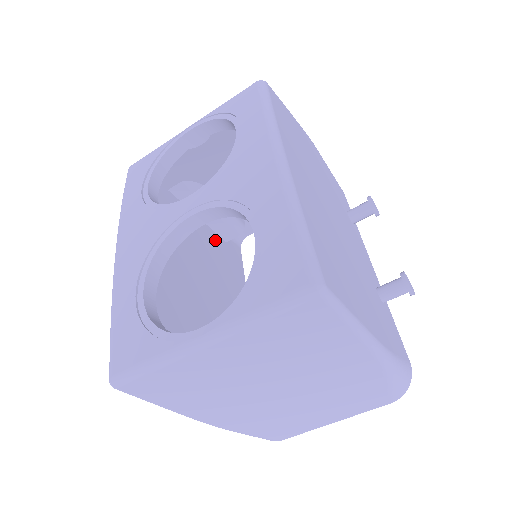
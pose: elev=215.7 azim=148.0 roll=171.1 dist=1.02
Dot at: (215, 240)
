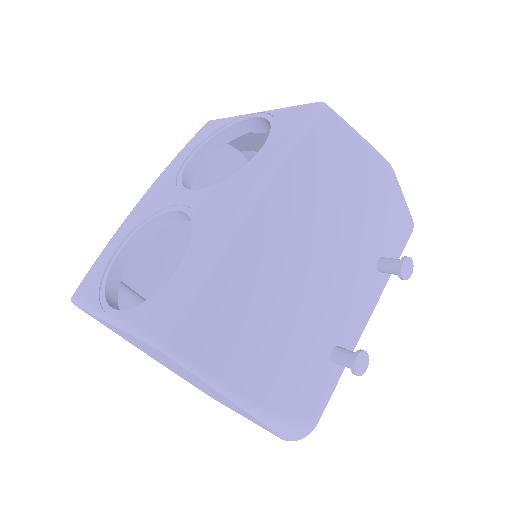
Dot at: occluded
